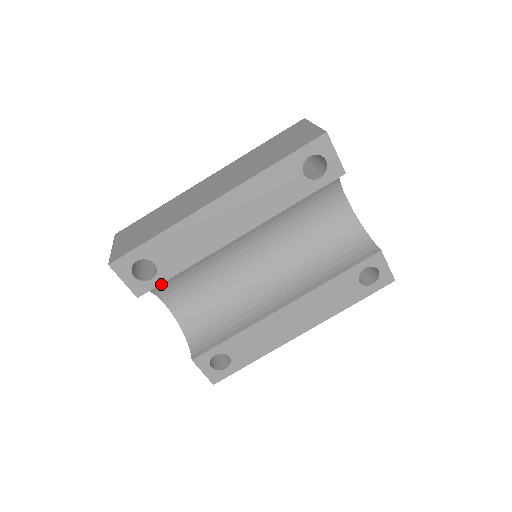
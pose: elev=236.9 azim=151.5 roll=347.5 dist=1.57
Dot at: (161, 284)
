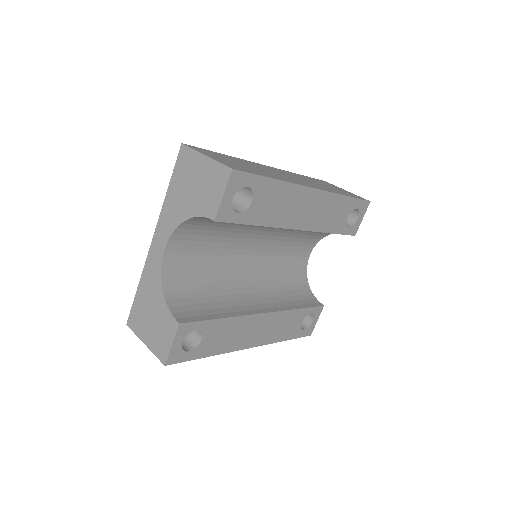
Dot at: (193, 224)
